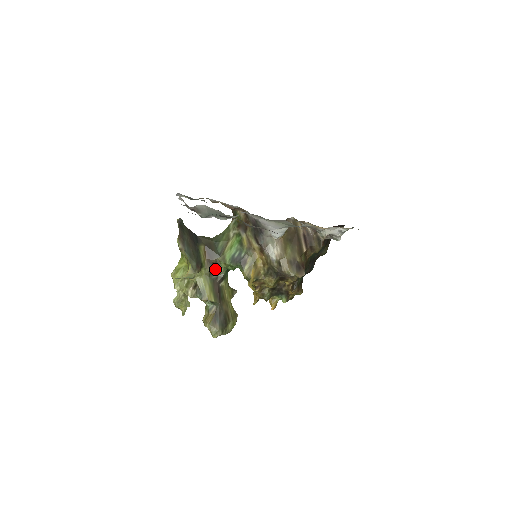
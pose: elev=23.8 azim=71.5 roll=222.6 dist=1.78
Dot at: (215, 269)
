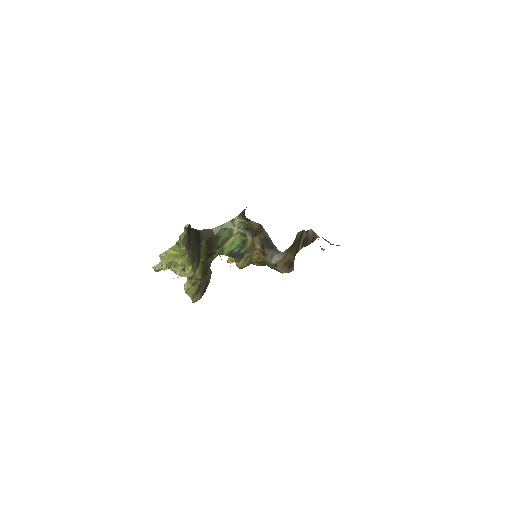
Dot at: (209, 256)
